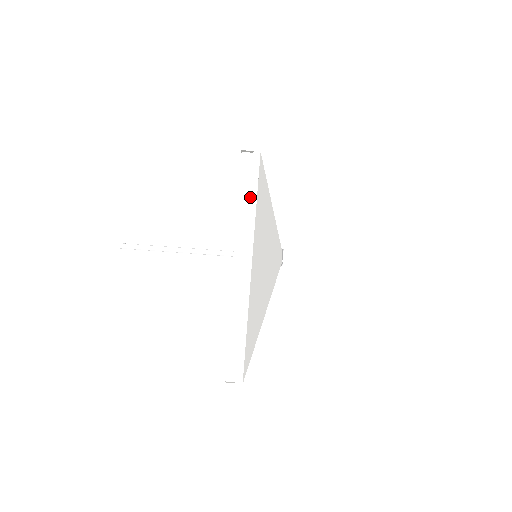
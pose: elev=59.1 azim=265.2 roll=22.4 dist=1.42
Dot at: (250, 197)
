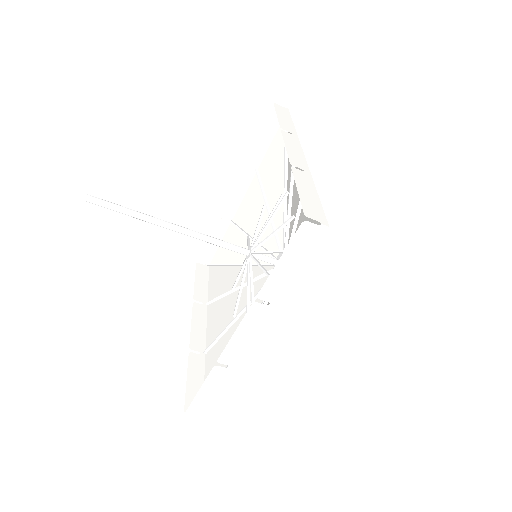
Dot at: (290, 271)
